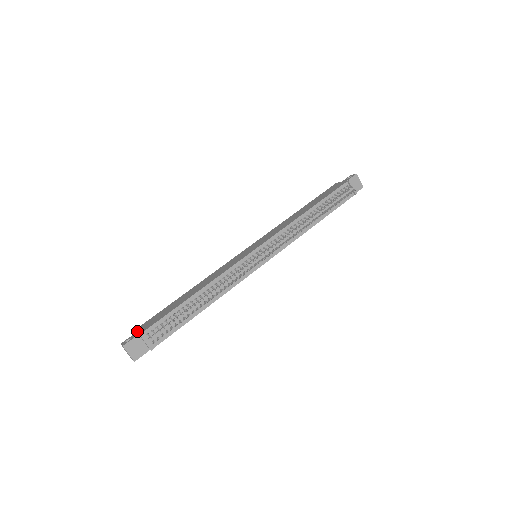
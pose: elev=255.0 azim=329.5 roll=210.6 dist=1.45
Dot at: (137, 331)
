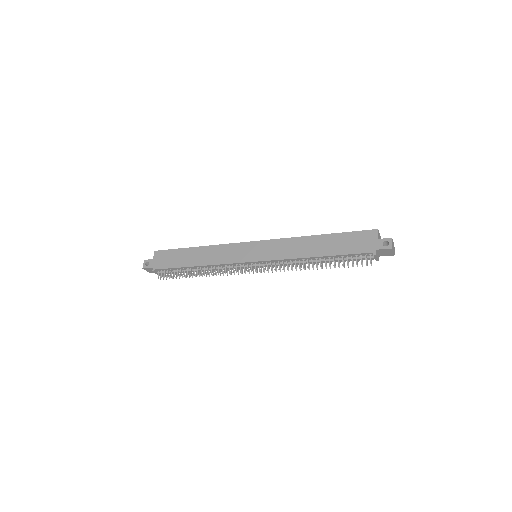
Dot at: (155, 259)
